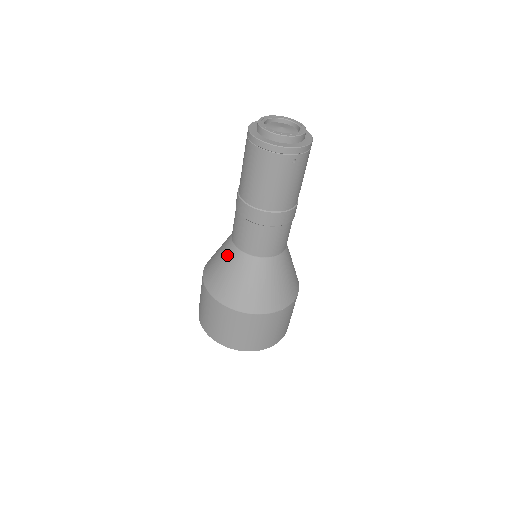
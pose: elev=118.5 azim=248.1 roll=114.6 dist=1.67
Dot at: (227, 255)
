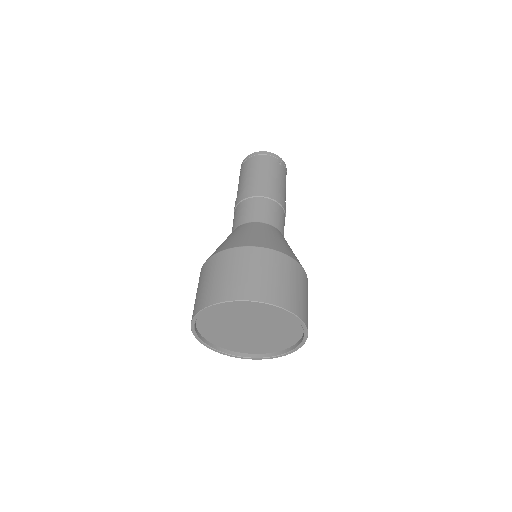
Dot at: (233, 232)
